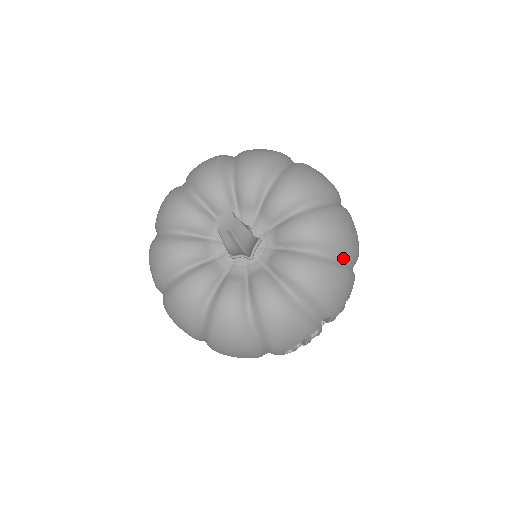
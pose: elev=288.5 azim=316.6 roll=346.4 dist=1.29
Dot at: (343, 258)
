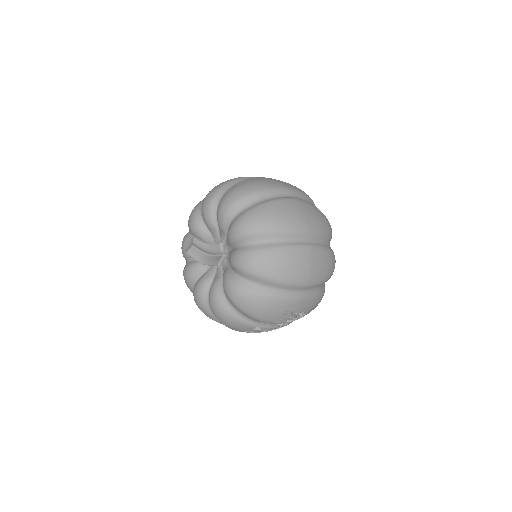
Dot at: (271, 286)
